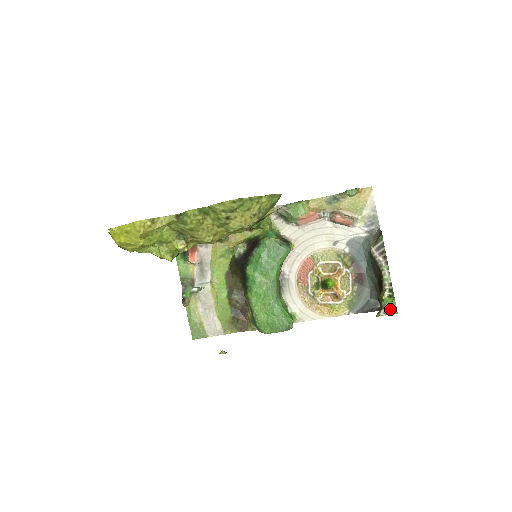
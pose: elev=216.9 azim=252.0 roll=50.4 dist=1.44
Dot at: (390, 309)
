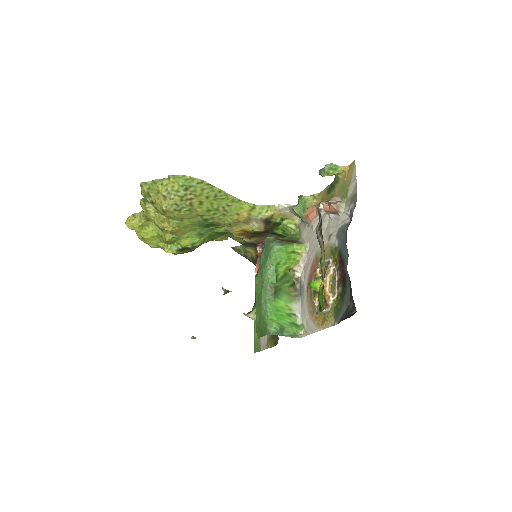
Dot at: (321, 303)
